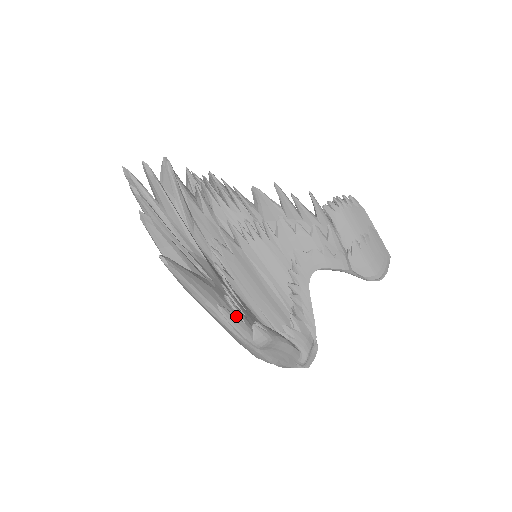
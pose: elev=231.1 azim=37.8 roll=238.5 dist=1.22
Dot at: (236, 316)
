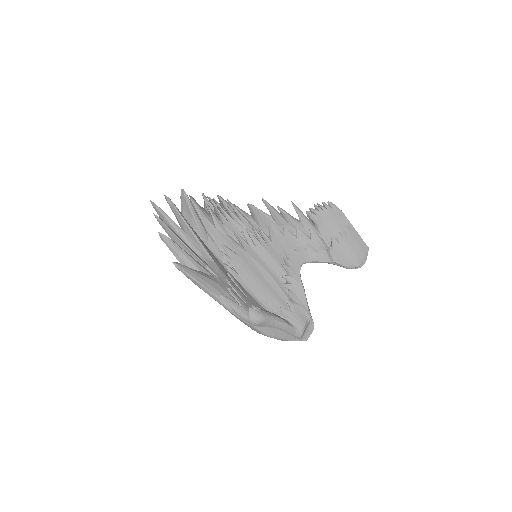
Dot at: (236, 302)
